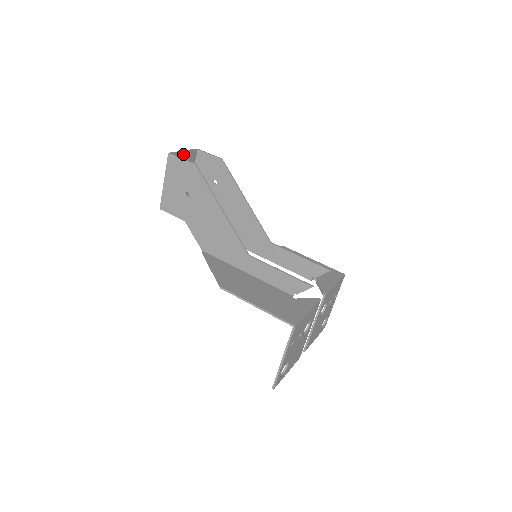
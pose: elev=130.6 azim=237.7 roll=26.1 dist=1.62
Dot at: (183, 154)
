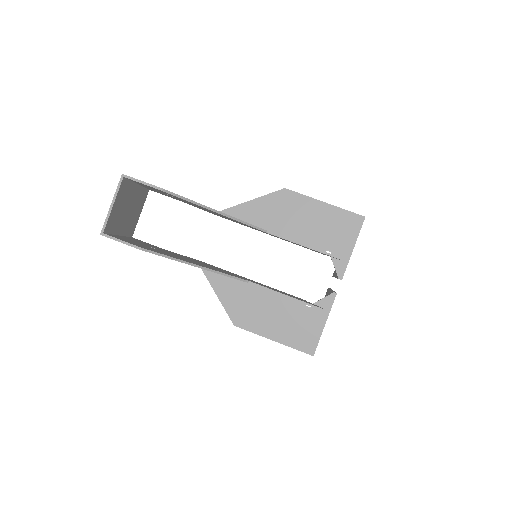
Dot at: (114, 207)
